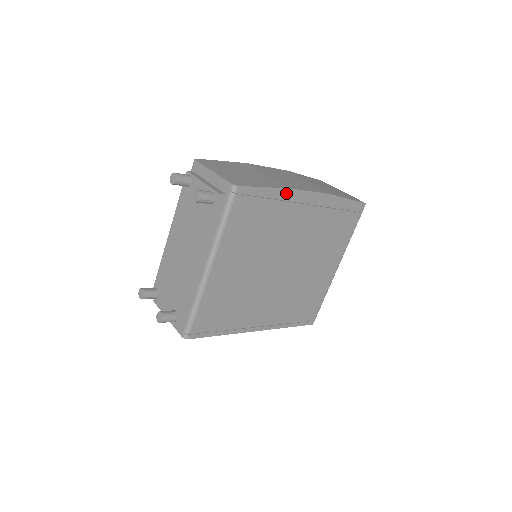
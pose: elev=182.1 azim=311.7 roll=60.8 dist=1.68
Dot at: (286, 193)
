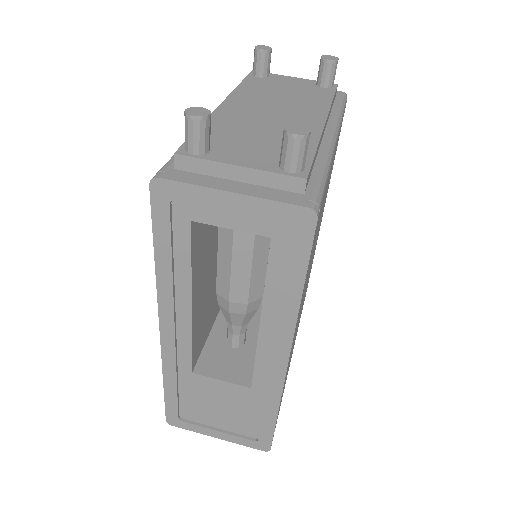
Dot at: occluded
